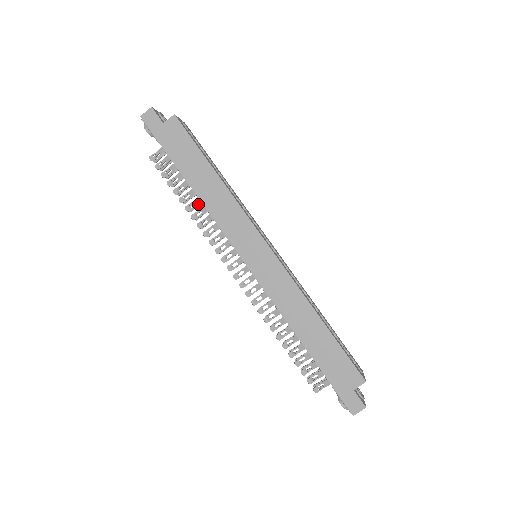
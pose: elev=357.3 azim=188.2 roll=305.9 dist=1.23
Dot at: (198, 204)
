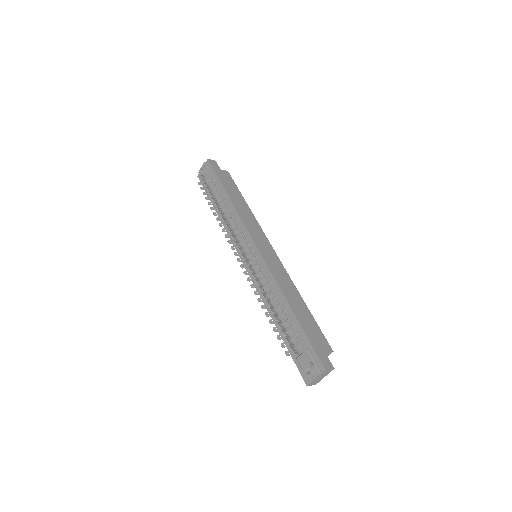
Dot at: (225, 212)
